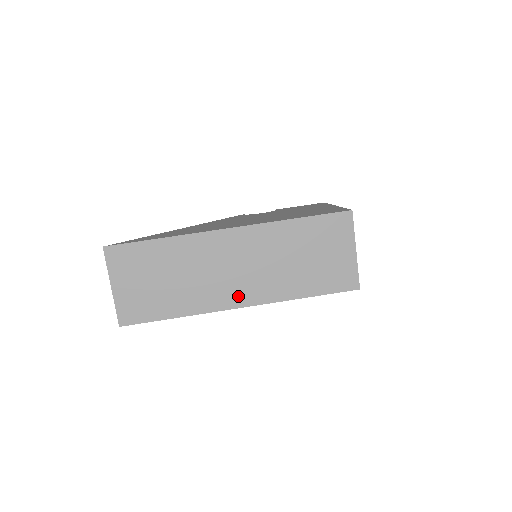
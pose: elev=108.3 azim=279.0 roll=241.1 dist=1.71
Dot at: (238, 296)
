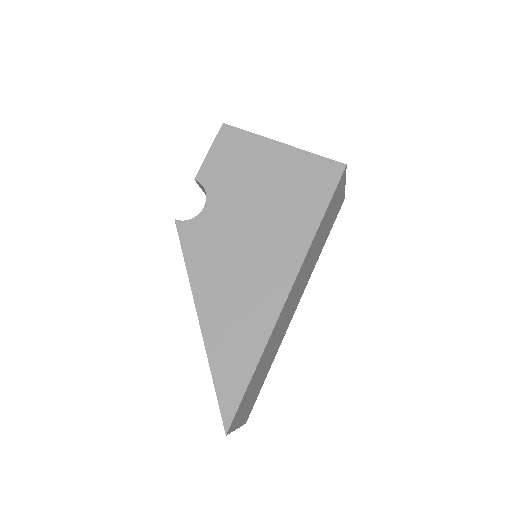
Dot at: occluded
